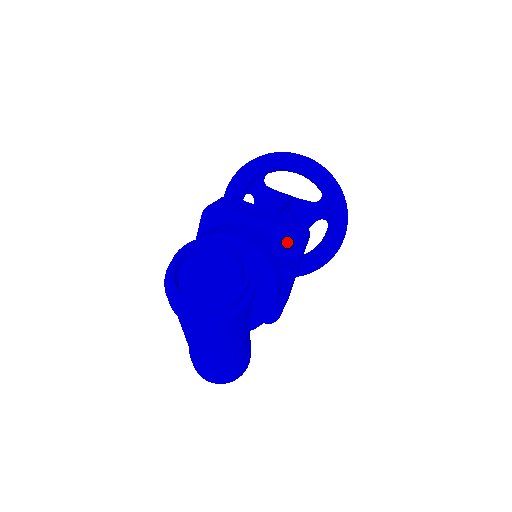
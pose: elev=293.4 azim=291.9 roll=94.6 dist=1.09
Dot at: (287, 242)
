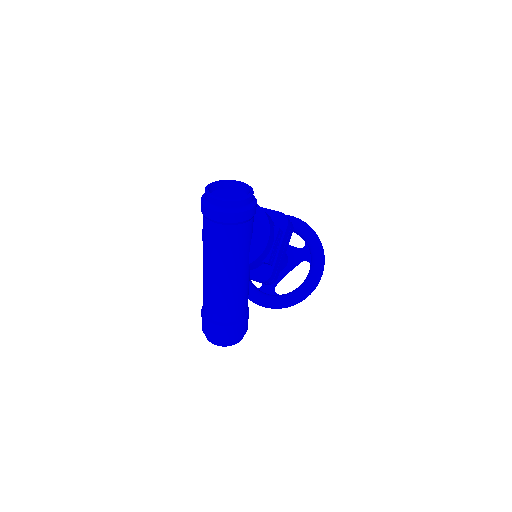
Dot at: (278, 220)
